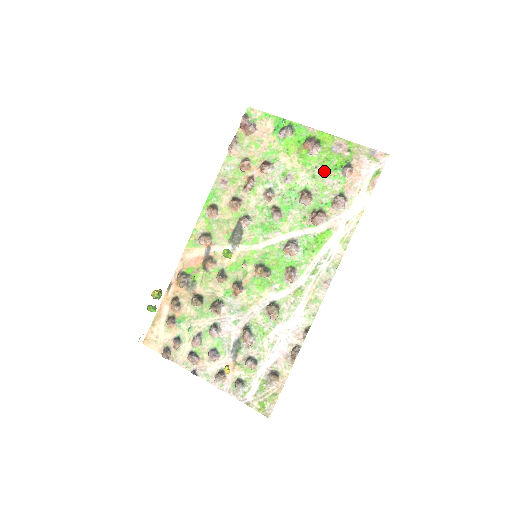
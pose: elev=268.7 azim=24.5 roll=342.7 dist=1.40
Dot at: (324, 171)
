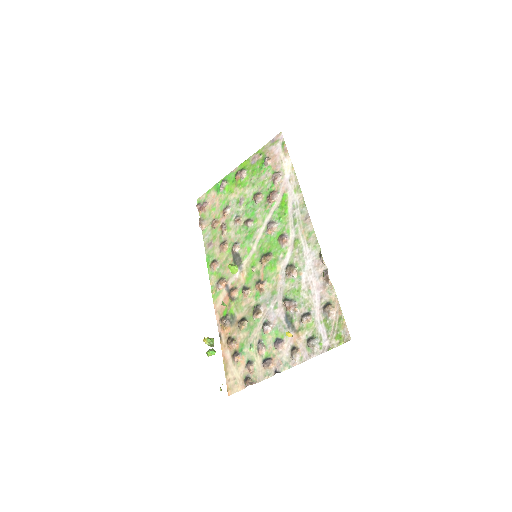
Dot at: (256, 176)
